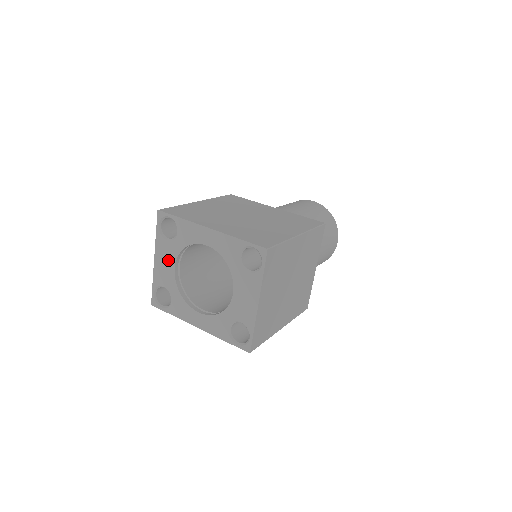
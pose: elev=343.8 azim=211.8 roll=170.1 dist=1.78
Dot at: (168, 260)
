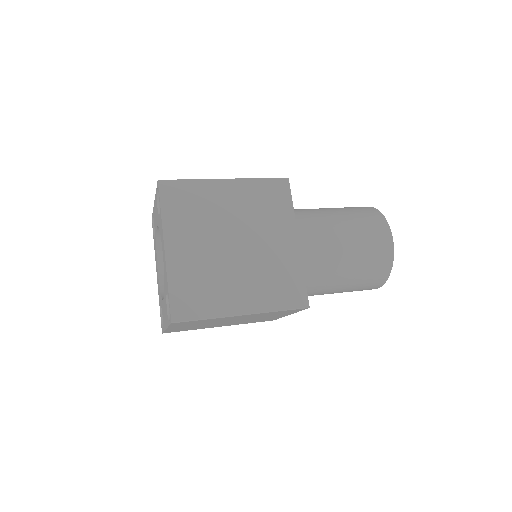
Dot at: (156, 217)
